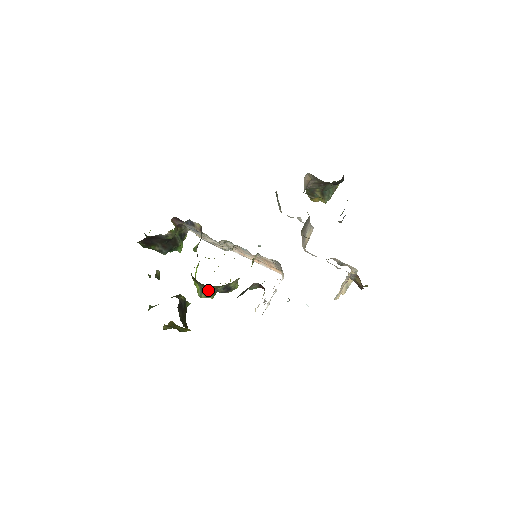
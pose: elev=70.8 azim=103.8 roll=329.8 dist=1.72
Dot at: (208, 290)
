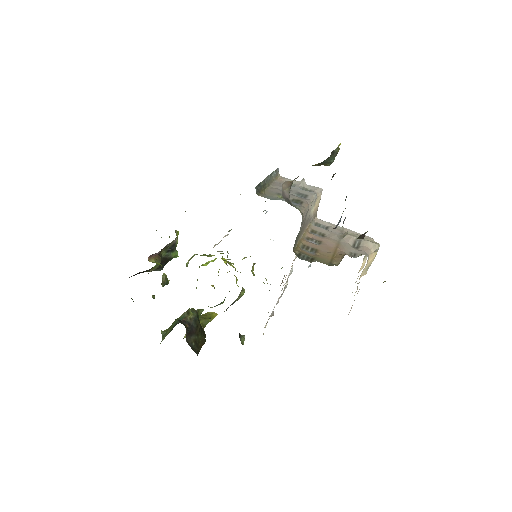
Dot at: occluded
